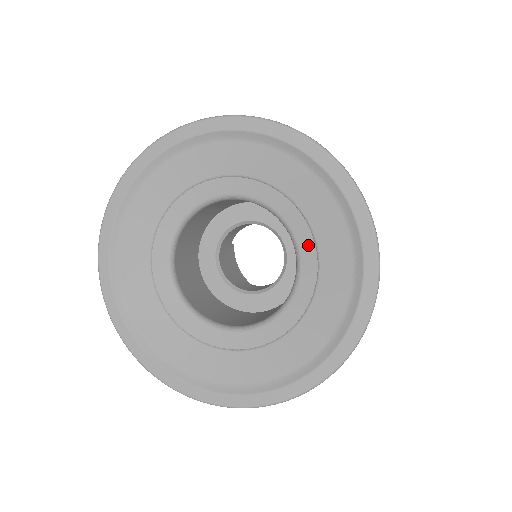
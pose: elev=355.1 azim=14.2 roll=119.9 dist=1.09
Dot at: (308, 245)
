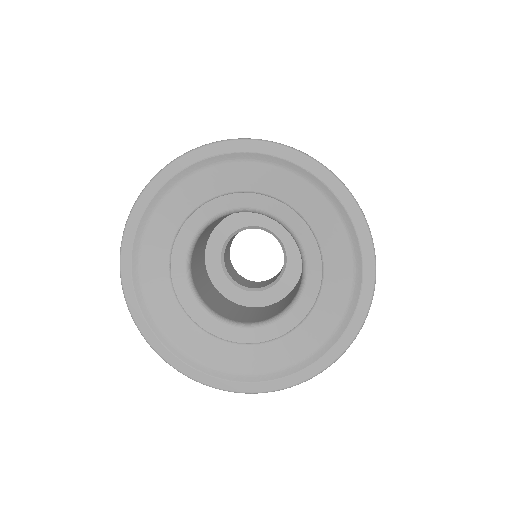
Dot at: (298, 316)
